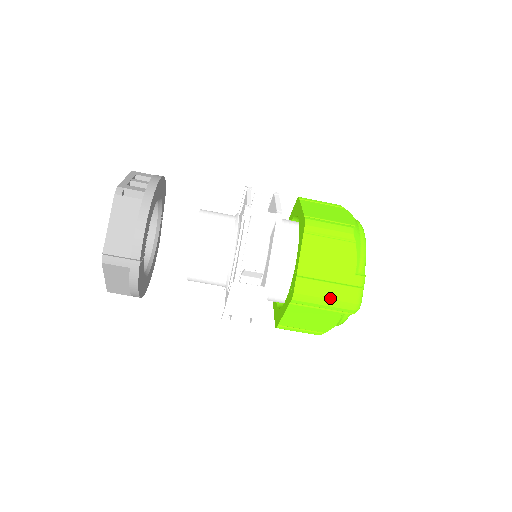
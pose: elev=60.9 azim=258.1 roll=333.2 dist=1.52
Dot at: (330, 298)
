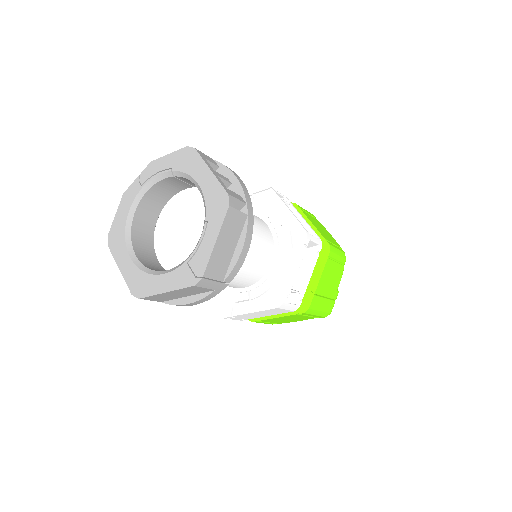
Dot at: (322, 310)
